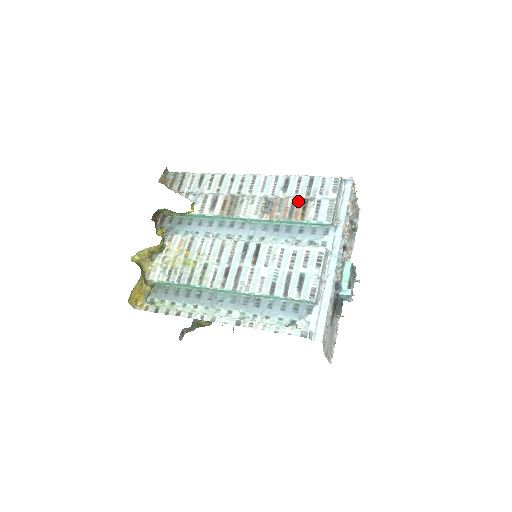
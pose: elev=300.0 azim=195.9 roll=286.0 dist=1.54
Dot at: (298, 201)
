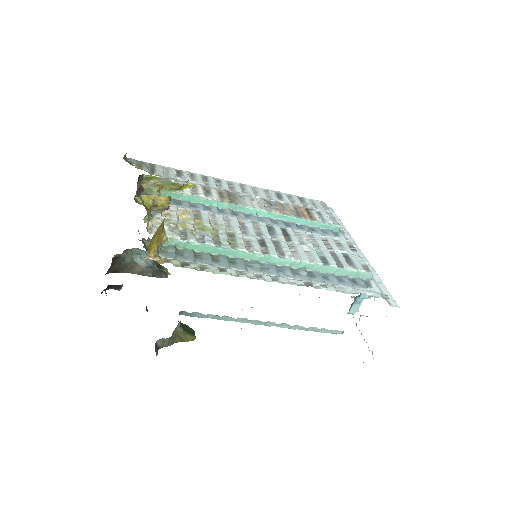
Dot at: (299, 208)
